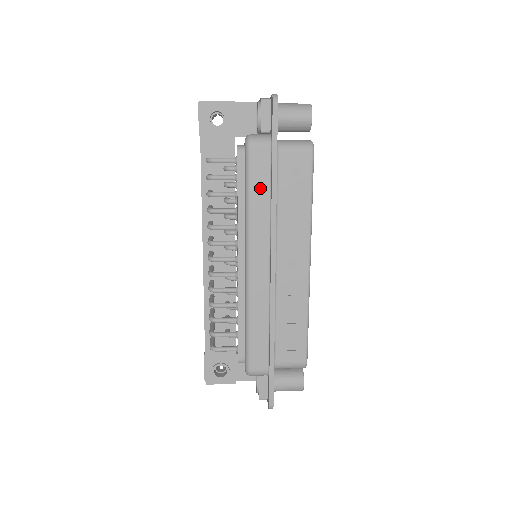
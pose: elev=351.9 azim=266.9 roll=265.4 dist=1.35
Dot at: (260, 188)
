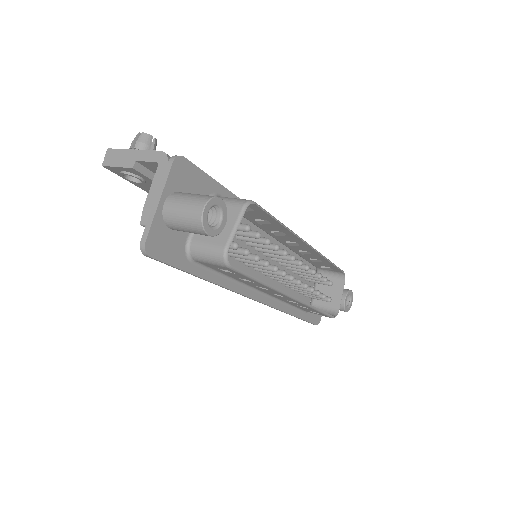
Dot at: occluded
